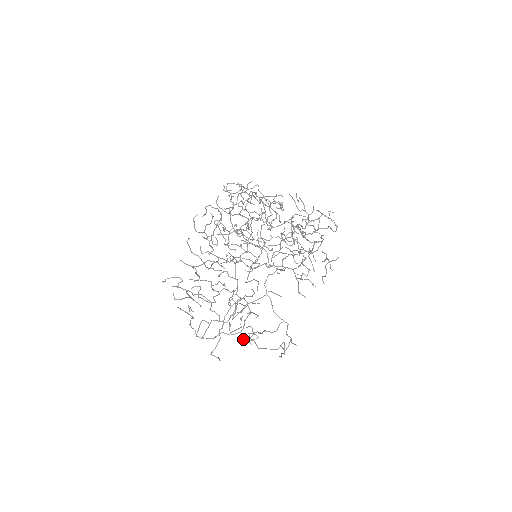
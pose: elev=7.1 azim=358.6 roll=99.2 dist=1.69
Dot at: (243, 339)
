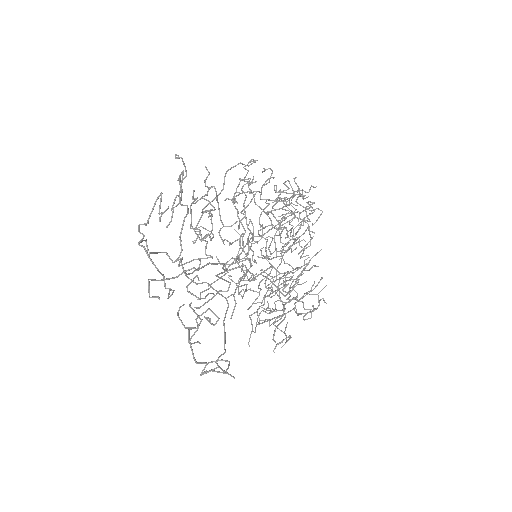
Dot at: occluded
